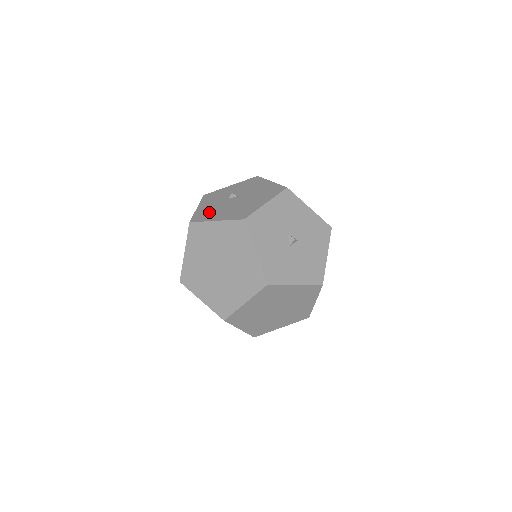
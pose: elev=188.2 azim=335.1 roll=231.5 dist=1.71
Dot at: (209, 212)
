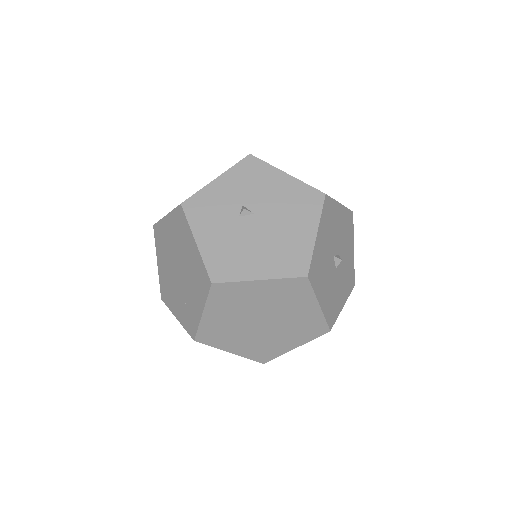
Dot at: (230, 256)
